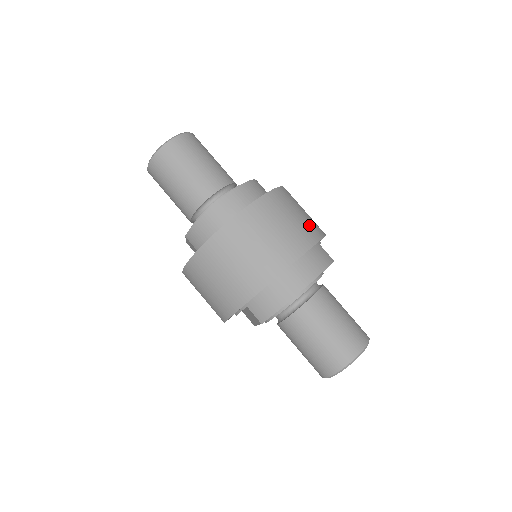
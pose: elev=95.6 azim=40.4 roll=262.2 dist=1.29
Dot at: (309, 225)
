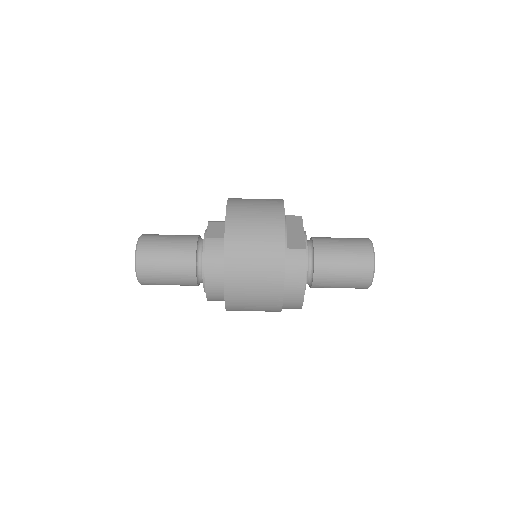
Dot at: (268, 247)
